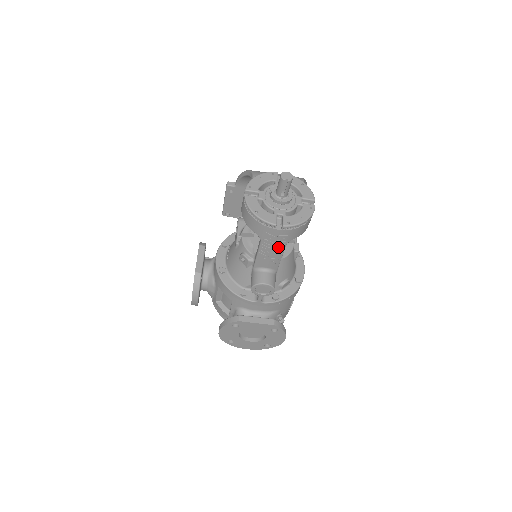
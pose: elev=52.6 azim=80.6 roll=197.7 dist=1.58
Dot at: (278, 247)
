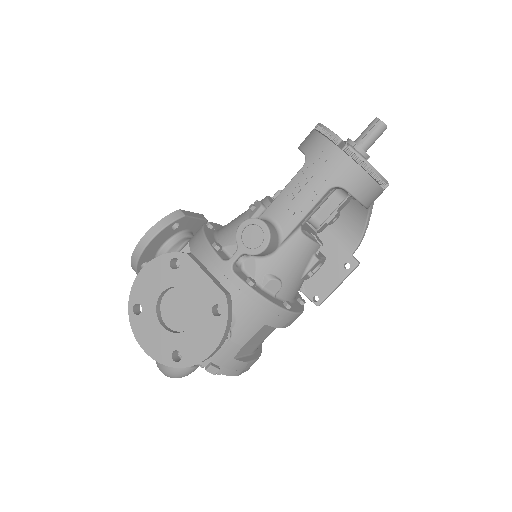
Dot at: (318, 184)
